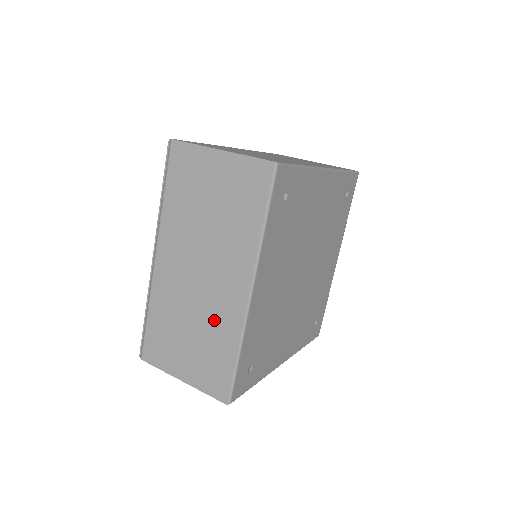
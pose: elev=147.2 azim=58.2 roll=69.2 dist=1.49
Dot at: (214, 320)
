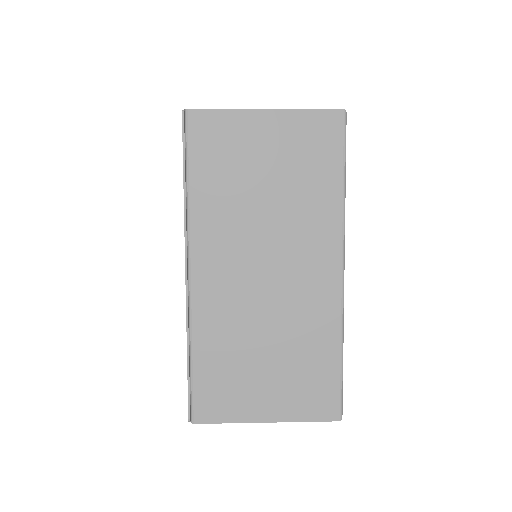
Dot at: (300, 322)
